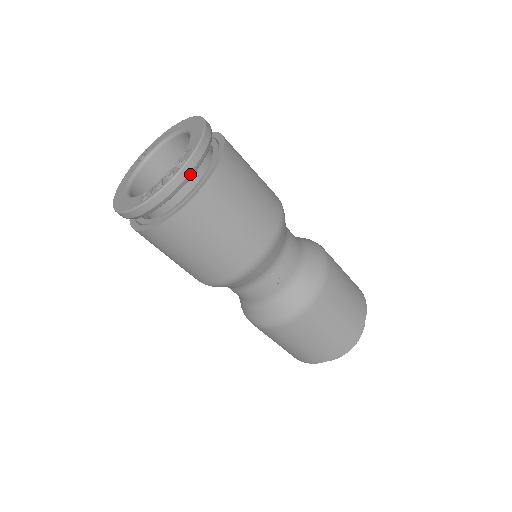
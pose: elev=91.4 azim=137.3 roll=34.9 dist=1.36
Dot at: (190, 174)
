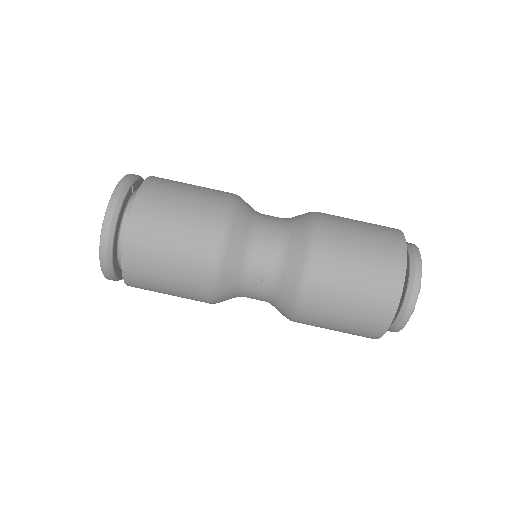
Dot at: (109, 244)
